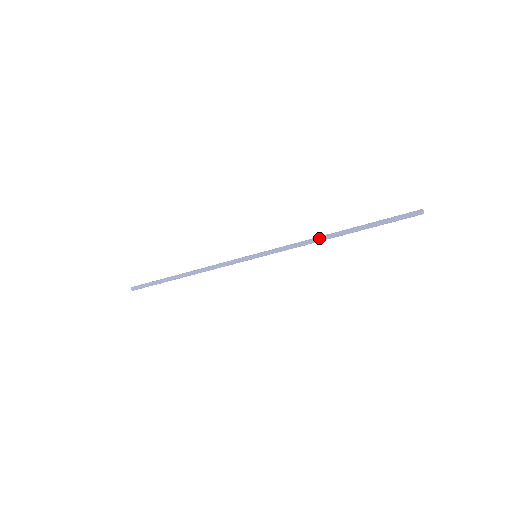
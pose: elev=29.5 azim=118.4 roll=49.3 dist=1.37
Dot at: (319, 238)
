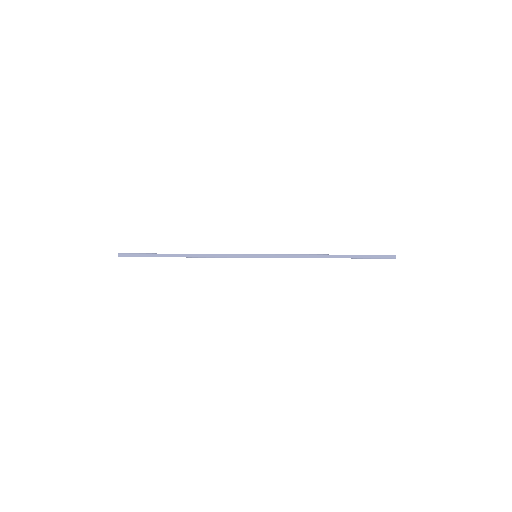
Dot at: (315, 256)
